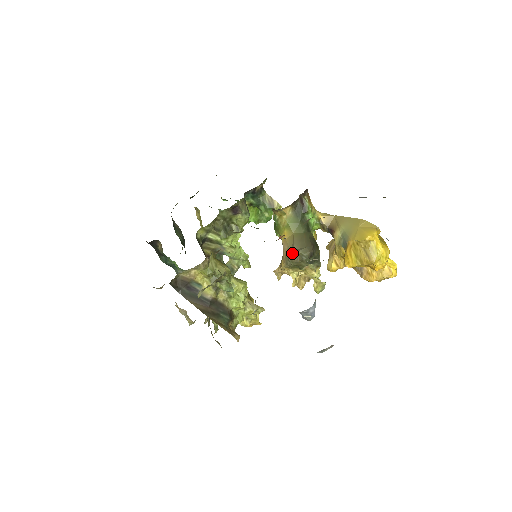
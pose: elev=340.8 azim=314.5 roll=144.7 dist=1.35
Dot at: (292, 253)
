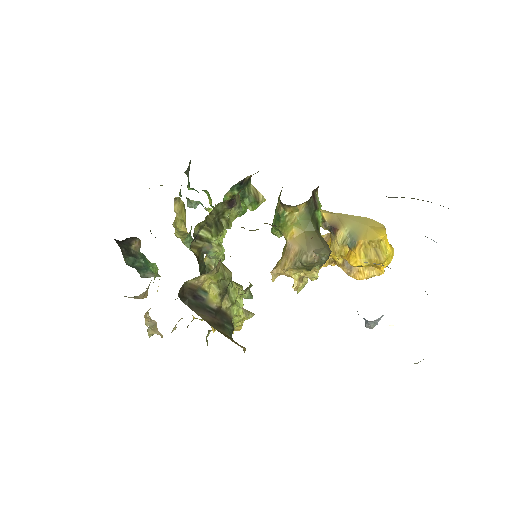
Dot at: (308, 253)
